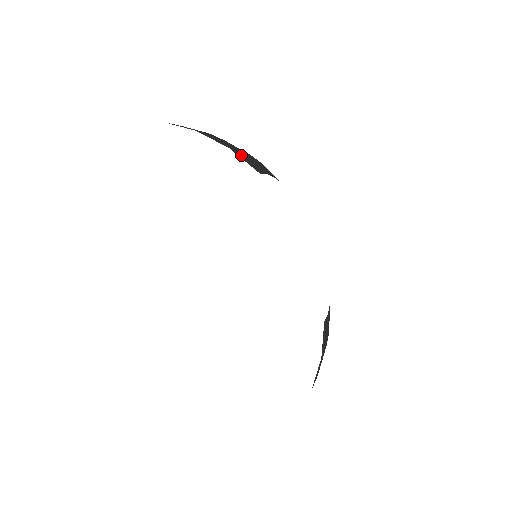
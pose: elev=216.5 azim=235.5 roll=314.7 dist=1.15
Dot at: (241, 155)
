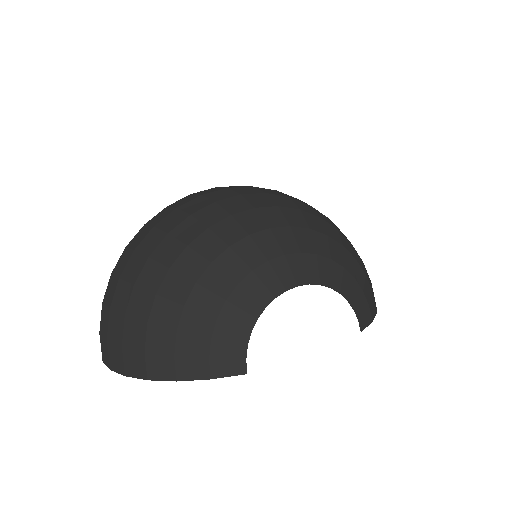
Dot at: (219, 371)
